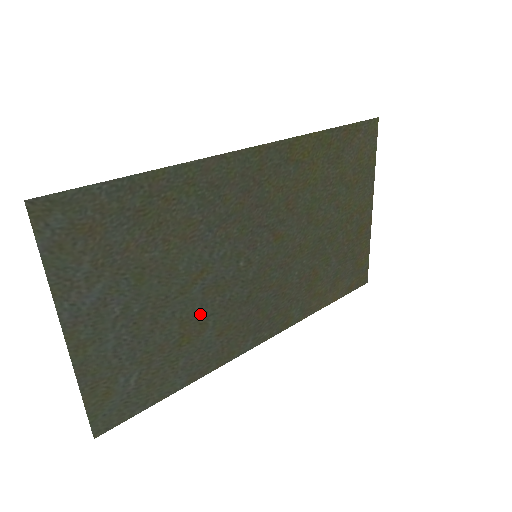
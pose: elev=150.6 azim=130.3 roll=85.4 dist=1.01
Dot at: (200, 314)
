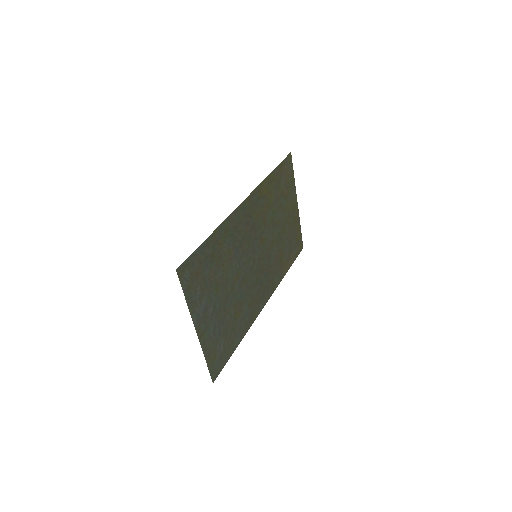
Dot at: (240, 298)
